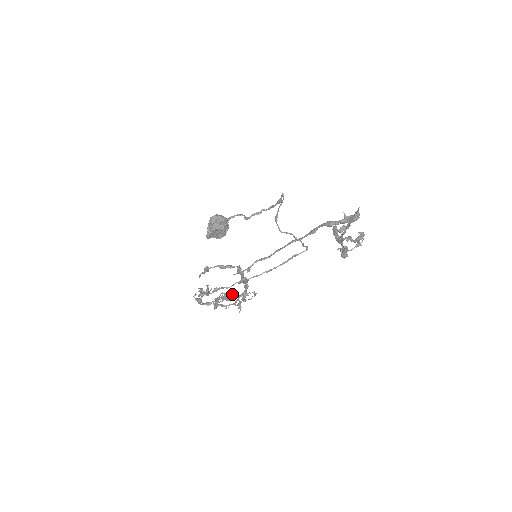
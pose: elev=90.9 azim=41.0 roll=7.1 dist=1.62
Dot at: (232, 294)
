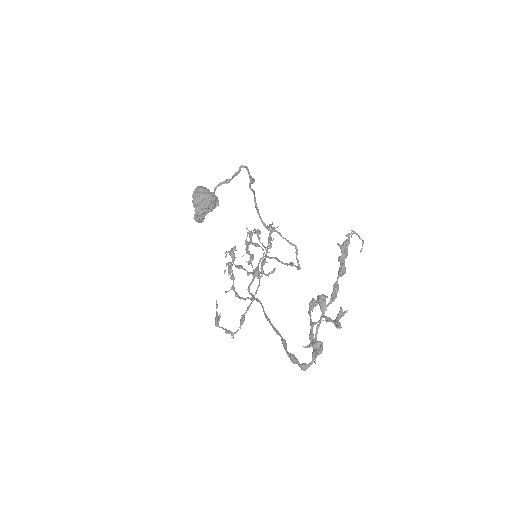
Dot at: occluded
